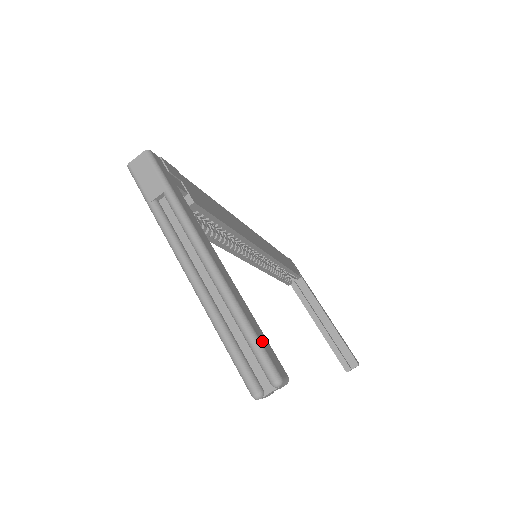
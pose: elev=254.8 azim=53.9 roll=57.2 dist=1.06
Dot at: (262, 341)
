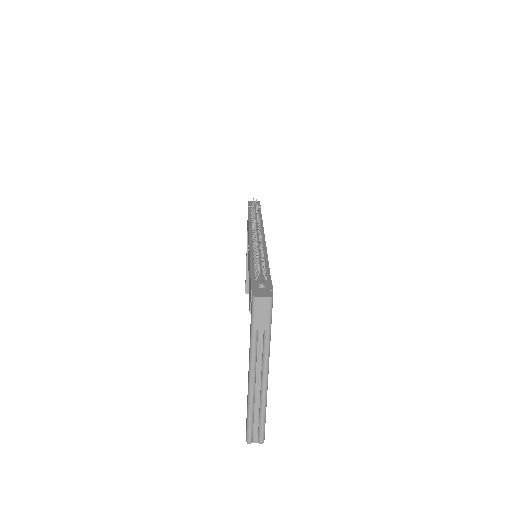
Dot at: (265, 422)
